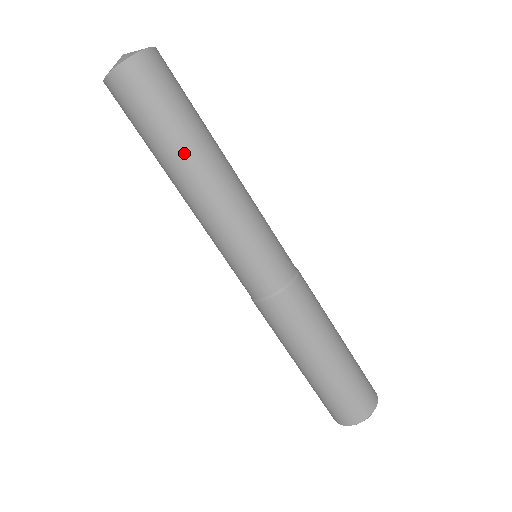
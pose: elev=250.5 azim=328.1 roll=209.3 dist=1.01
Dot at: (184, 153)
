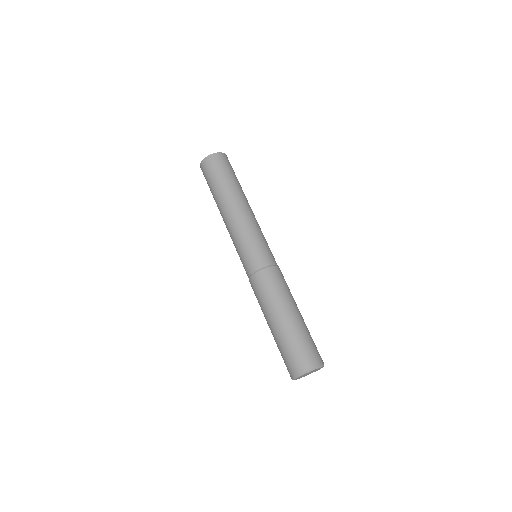
Dot at: (220, 198)
